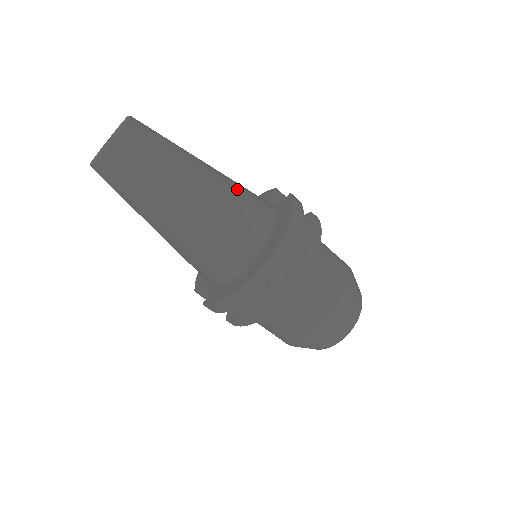
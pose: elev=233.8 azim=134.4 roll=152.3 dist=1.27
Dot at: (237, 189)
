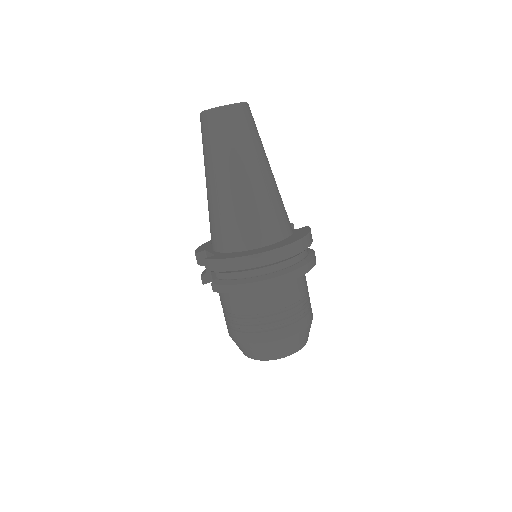
Dot at: occluded
